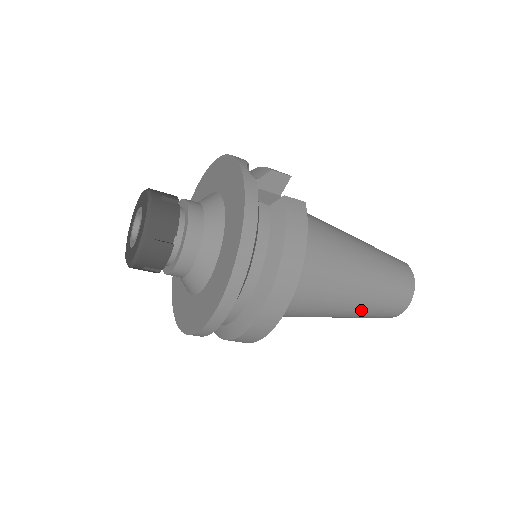
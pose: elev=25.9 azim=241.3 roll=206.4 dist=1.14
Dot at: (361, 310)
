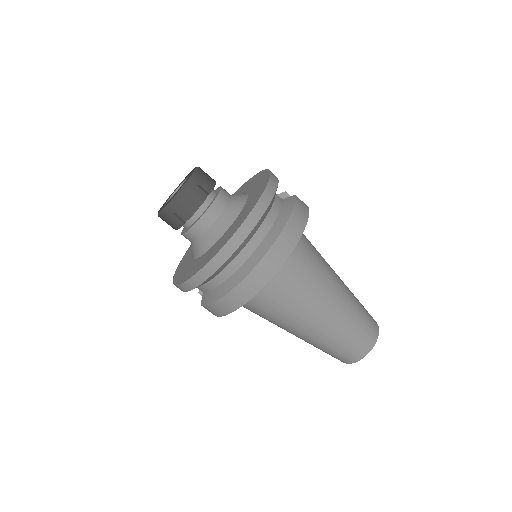
Dot at: (333, 329)
